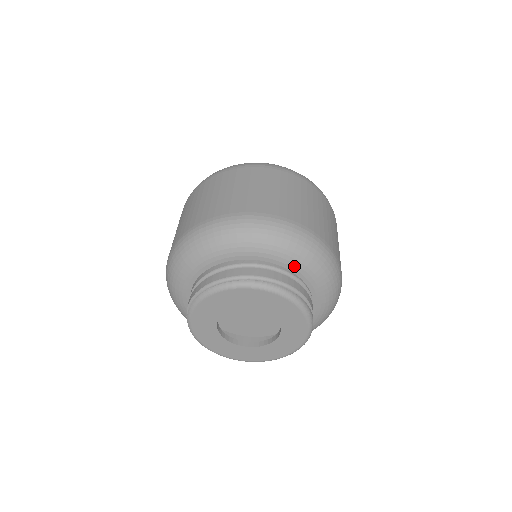
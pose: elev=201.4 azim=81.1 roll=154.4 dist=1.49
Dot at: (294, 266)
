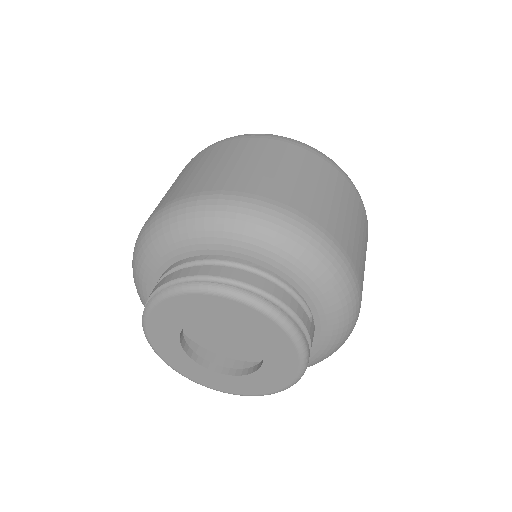
Dot at: (276, 264)
